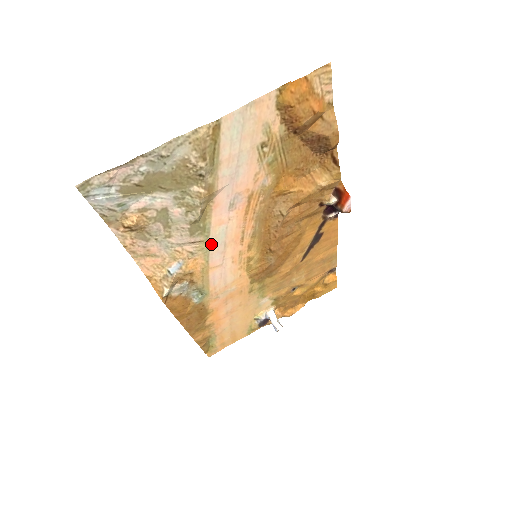
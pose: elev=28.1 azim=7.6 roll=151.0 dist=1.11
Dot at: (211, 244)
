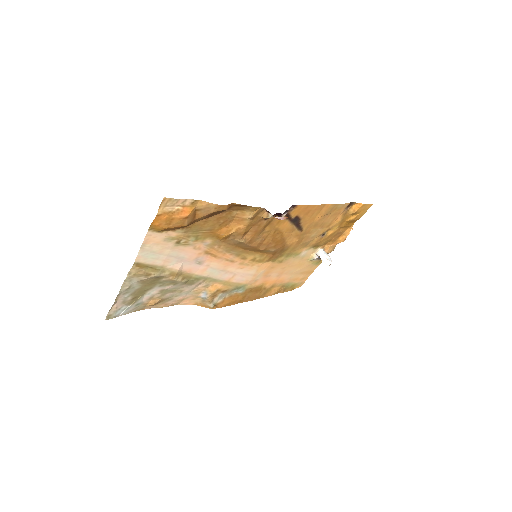
Dot at: (212, 277)
